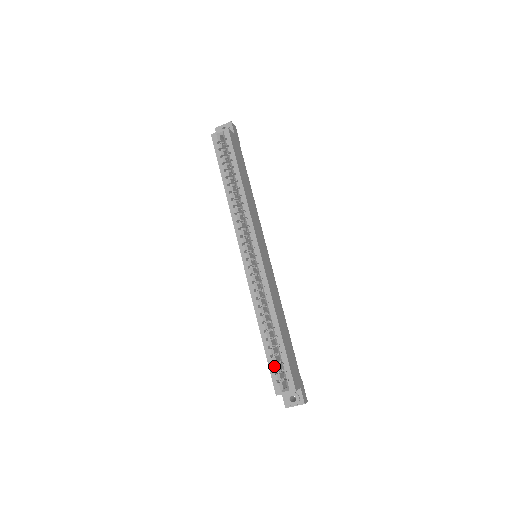
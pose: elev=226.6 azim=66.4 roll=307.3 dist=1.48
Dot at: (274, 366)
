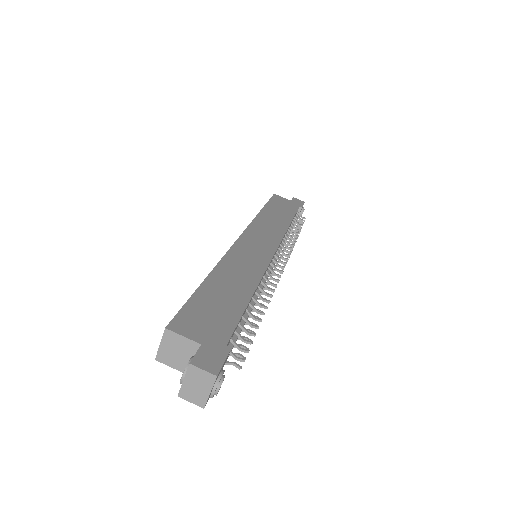
Dot at: occluded
